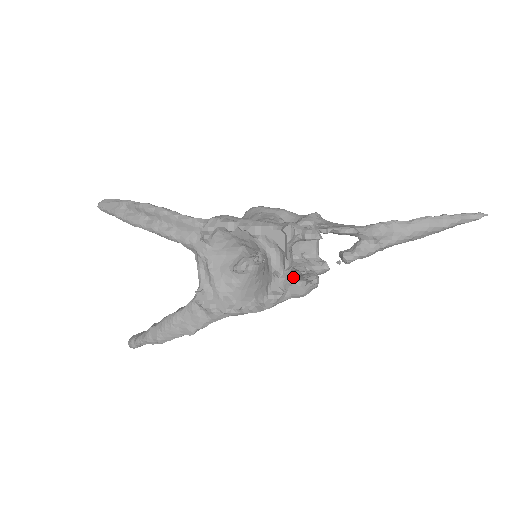
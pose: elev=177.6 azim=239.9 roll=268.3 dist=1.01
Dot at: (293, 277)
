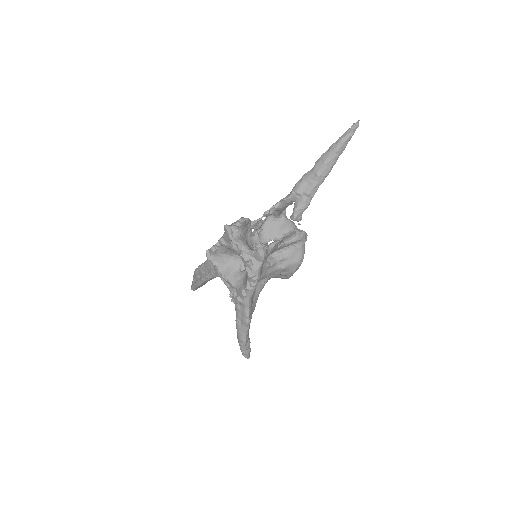
Dot at: (250, 251)
